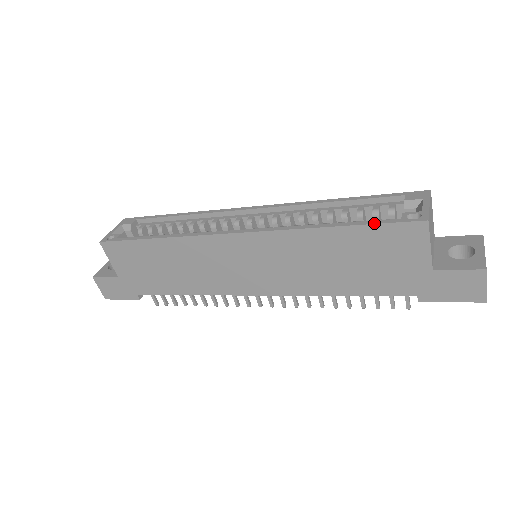
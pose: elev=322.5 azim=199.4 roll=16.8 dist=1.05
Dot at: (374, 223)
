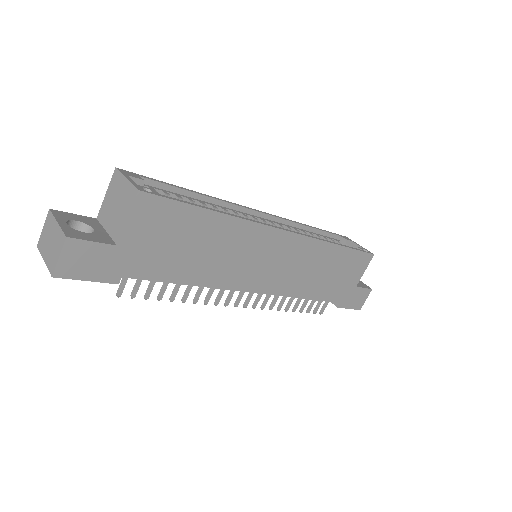
Dot at: (356, 249)
